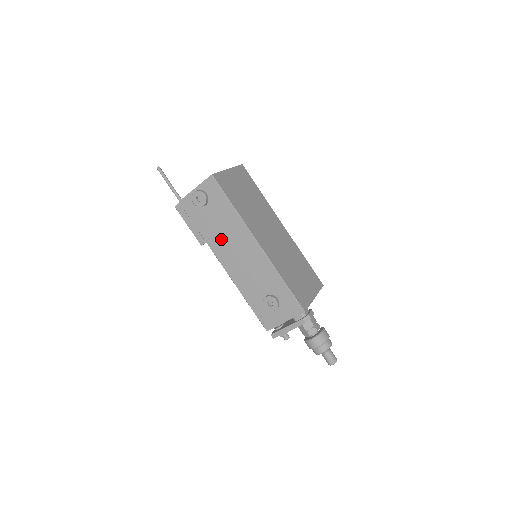
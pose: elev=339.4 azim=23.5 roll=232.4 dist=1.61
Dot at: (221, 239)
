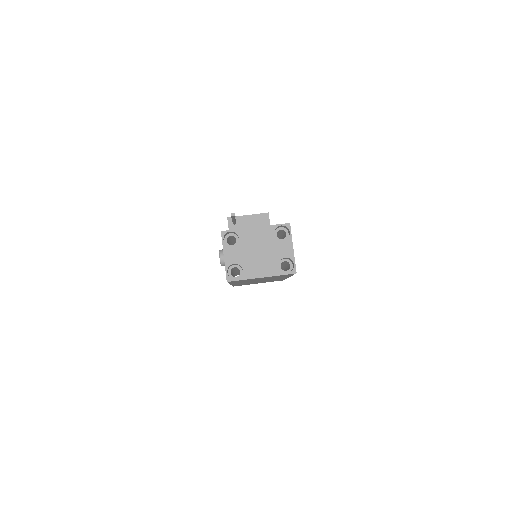
Dot at: occluded
